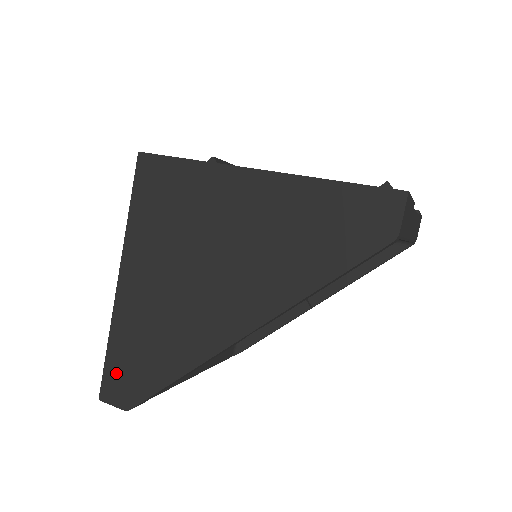
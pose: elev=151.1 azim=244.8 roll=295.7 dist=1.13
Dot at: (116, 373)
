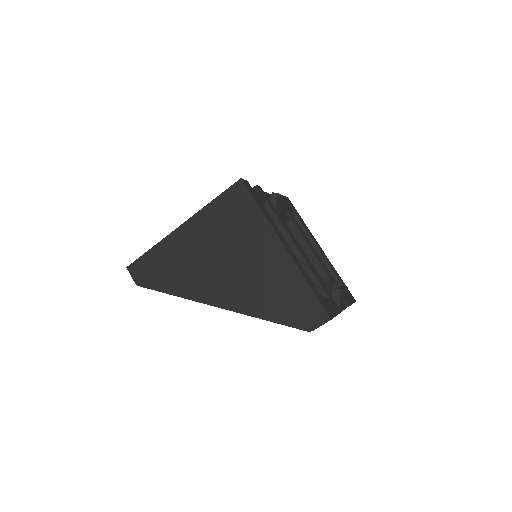
Dot at: (145, 265)
